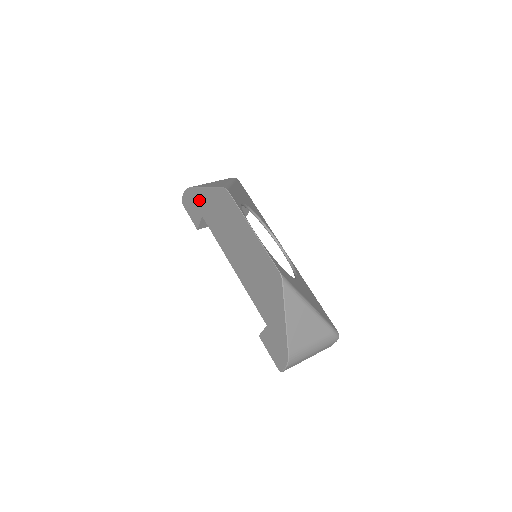
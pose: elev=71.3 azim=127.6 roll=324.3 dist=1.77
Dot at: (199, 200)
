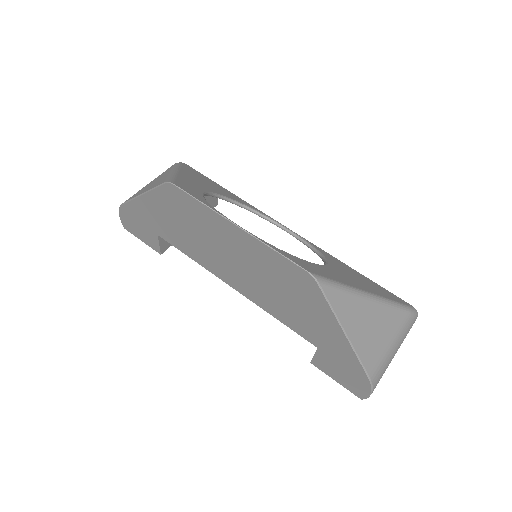
Dot at: (142, 215)
